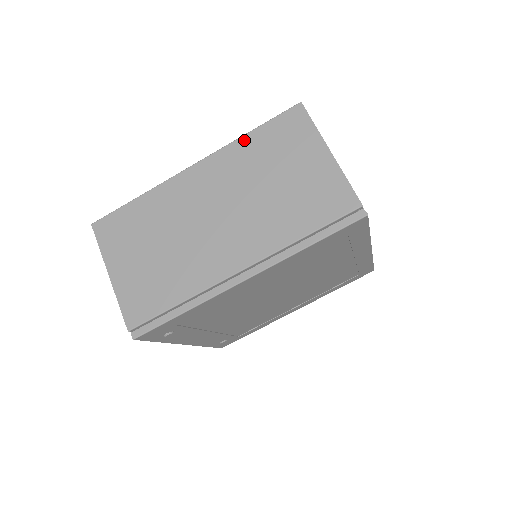
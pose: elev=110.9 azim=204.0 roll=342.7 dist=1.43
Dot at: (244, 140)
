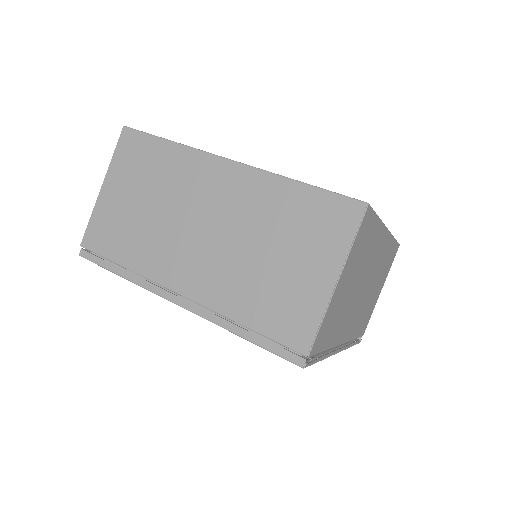
Dot at: (288, 185)
